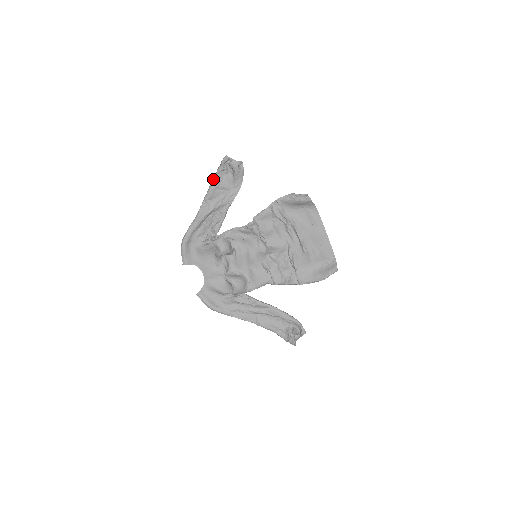
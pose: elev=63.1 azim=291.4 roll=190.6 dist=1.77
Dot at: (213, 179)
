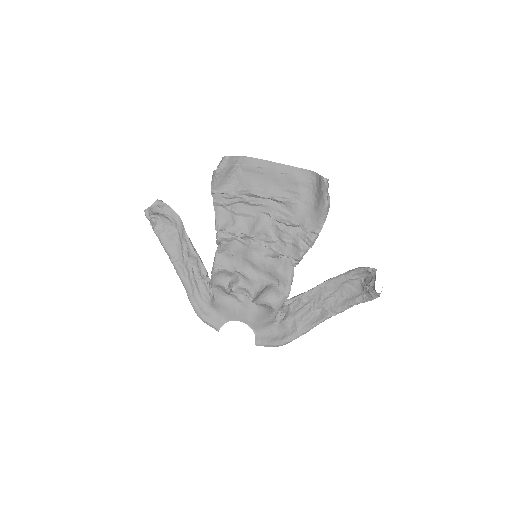
Dot at: occluded
